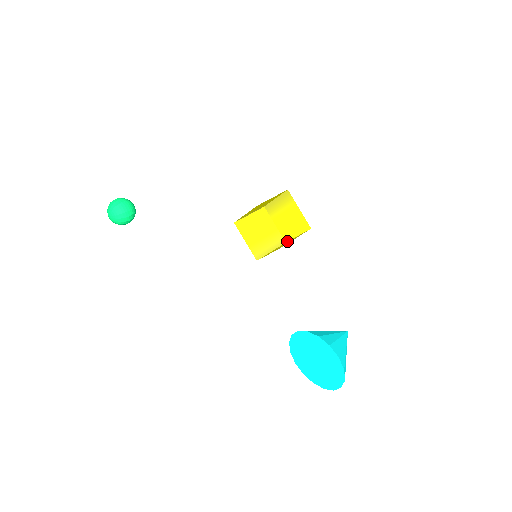
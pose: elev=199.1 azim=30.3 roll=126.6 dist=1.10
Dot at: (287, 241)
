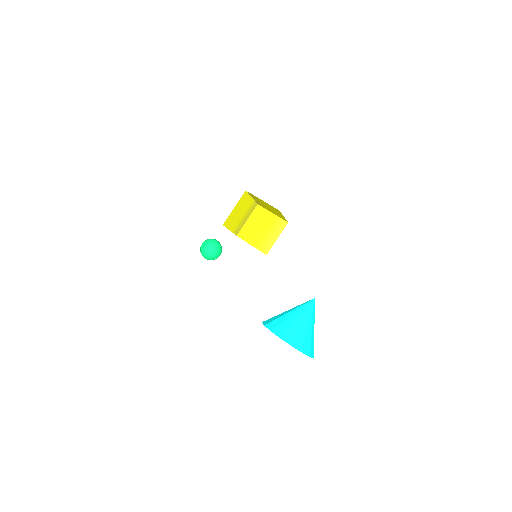
Dot at: (287, 221)
